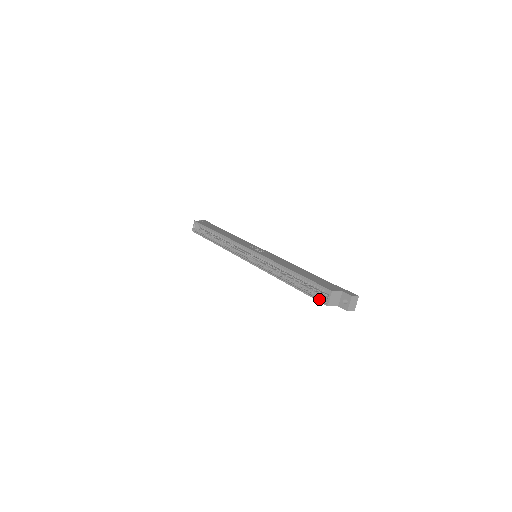
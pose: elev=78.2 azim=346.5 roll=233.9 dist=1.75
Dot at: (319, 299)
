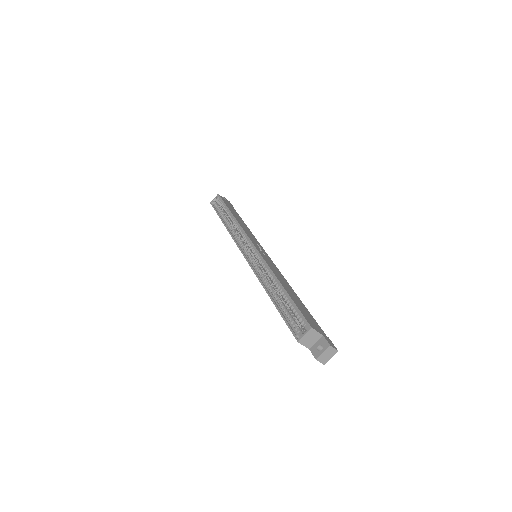
Dot at: (293, 330)
